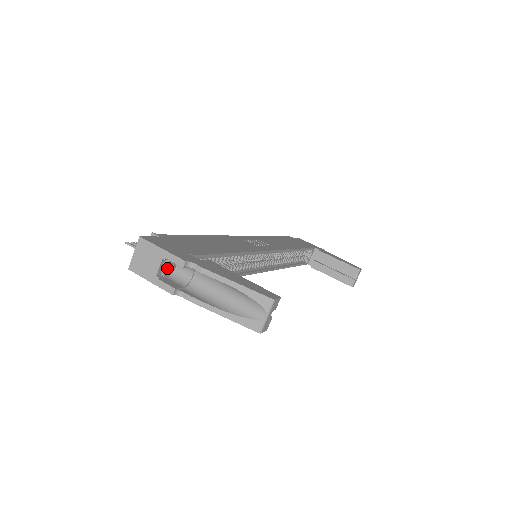
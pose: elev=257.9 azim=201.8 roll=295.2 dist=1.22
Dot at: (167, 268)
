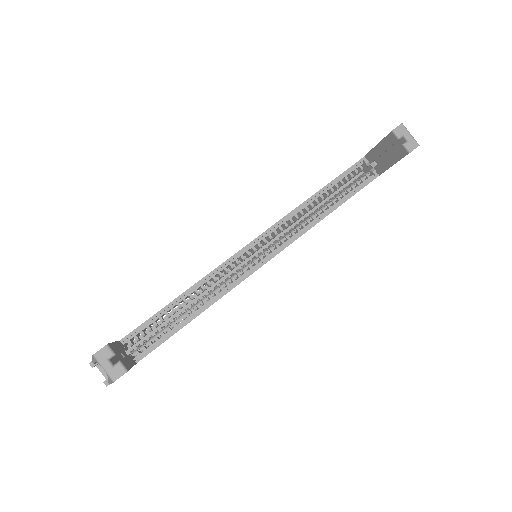
Dot at: occluded
